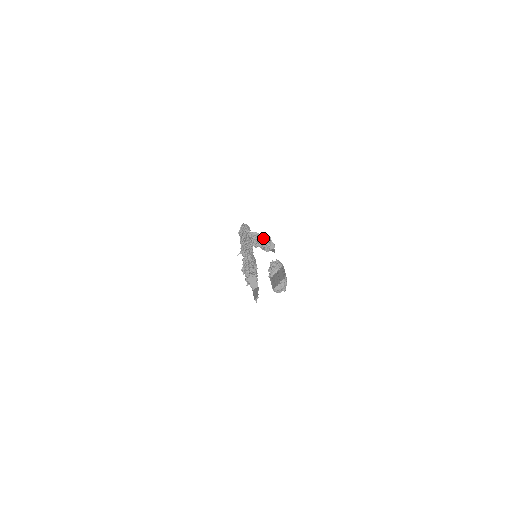
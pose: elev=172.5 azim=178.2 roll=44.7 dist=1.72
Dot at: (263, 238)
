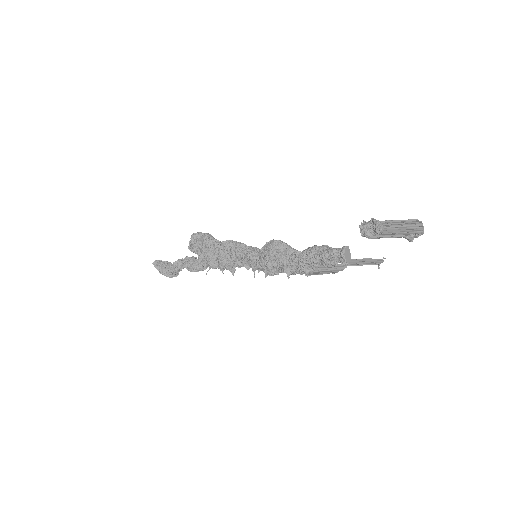
Dot at: occluded
